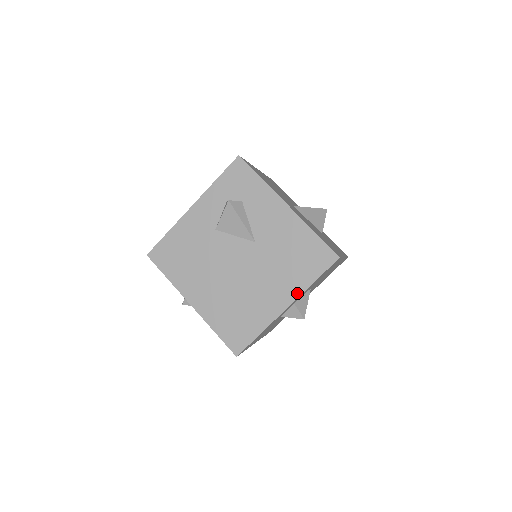
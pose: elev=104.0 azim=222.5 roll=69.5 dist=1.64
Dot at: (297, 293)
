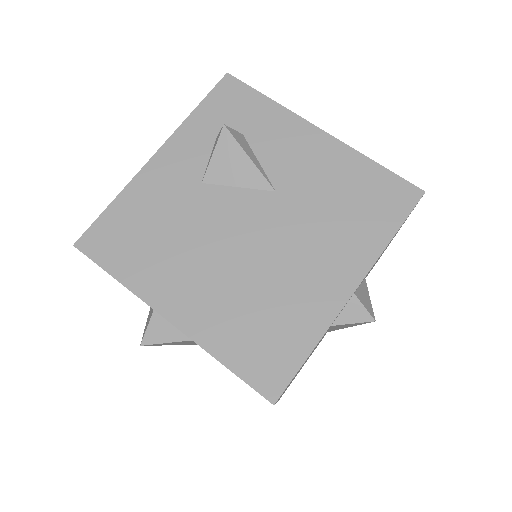
Dot at: (367, 261)
